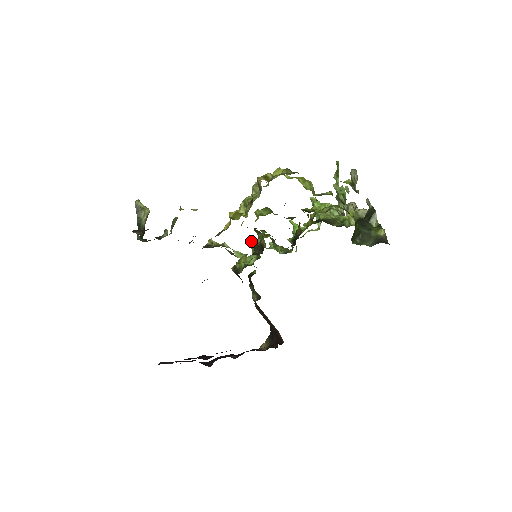
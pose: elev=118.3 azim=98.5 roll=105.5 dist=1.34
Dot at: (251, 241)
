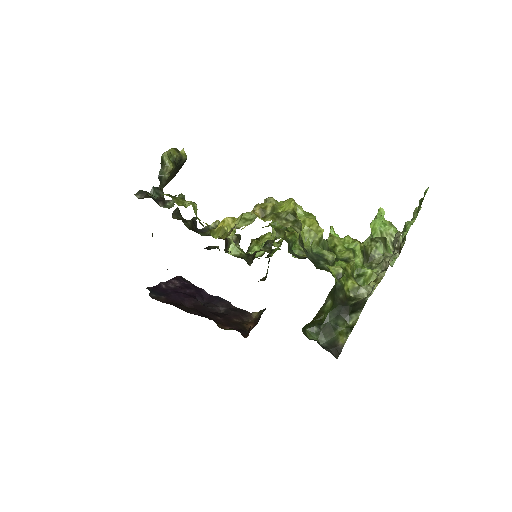
Dot at: occluded
